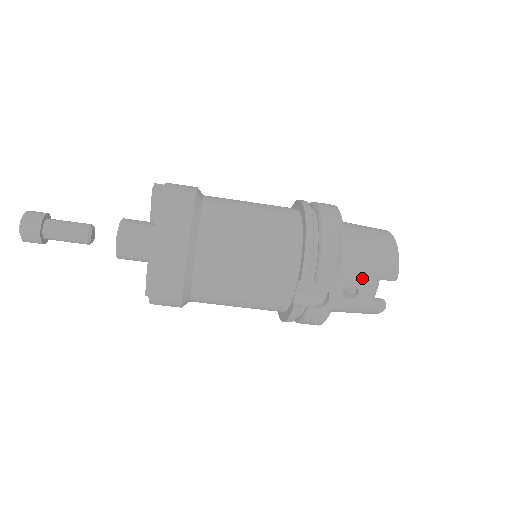
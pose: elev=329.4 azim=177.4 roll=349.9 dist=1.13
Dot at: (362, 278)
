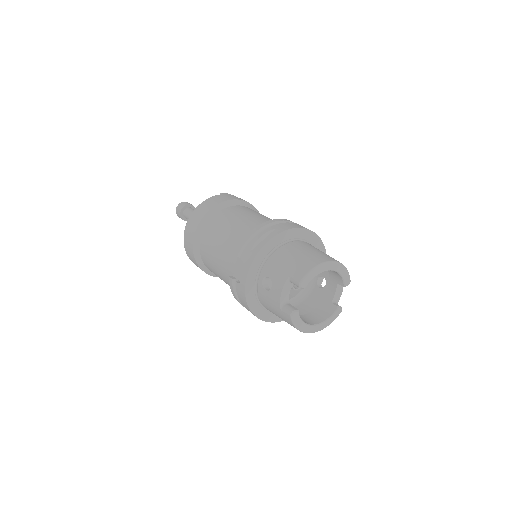
Dot at: (277, 273)
